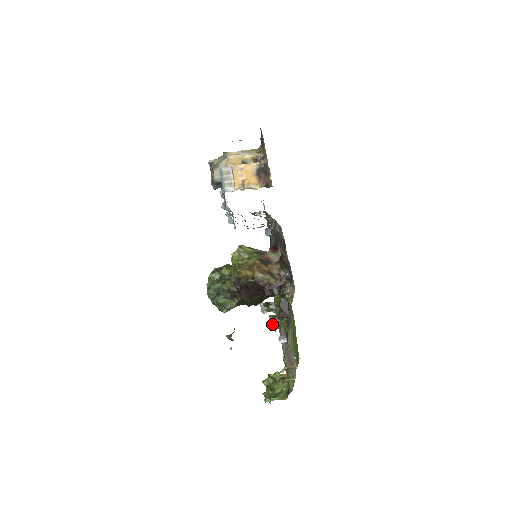
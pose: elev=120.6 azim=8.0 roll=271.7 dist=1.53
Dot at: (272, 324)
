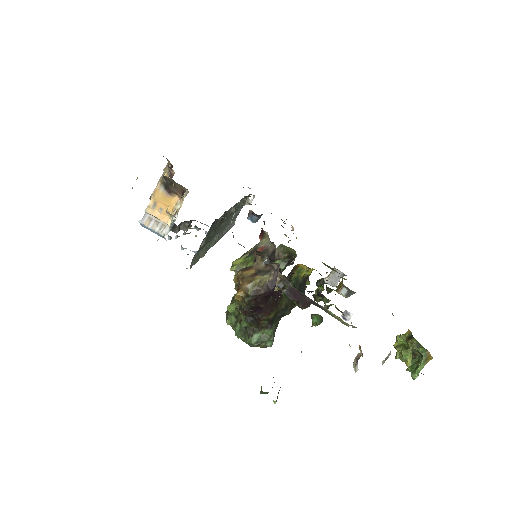
Dot at: occluded
